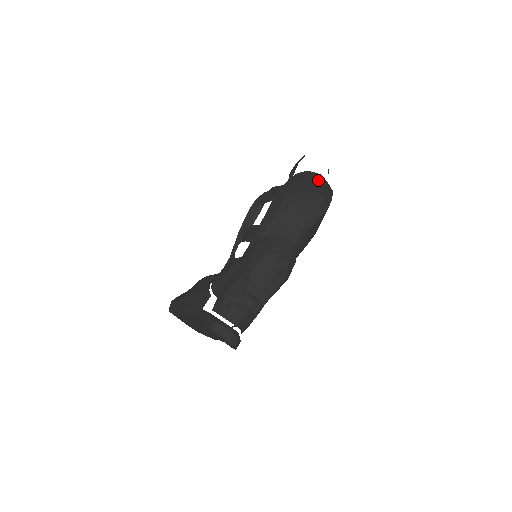
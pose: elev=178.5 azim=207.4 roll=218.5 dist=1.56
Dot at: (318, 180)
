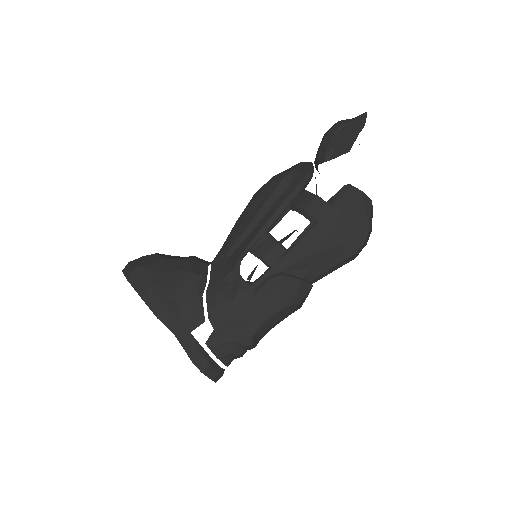
Dot at: (370, 217)
